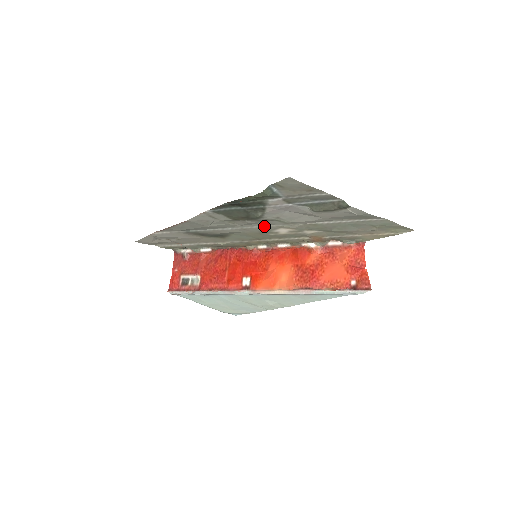
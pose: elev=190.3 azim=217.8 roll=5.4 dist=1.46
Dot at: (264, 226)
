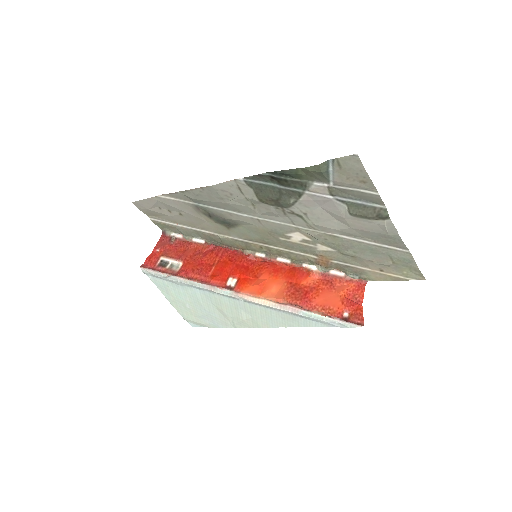
Dot at: (282, 223)
